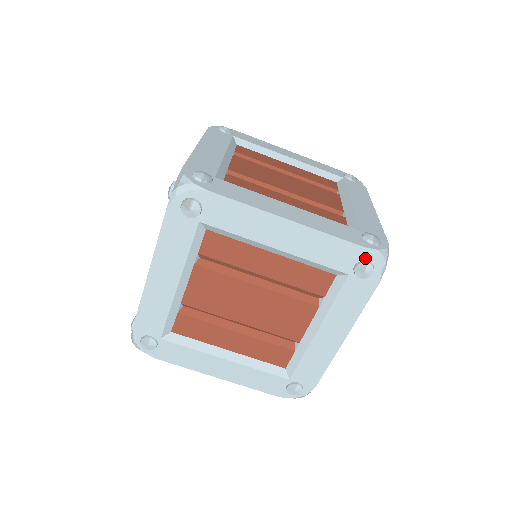
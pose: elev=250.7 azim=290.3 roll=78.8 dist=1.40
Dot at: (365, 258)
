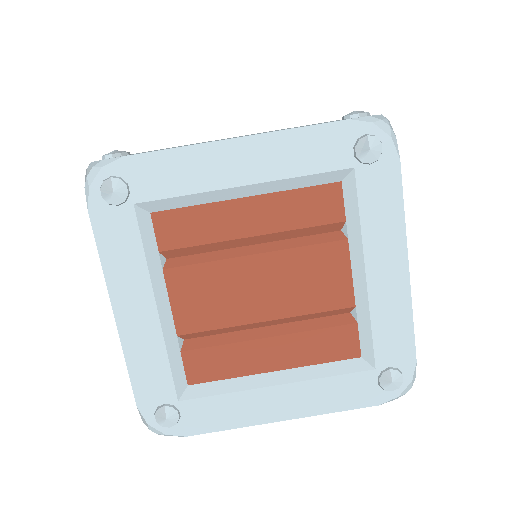
Dot at: (360, 133)
